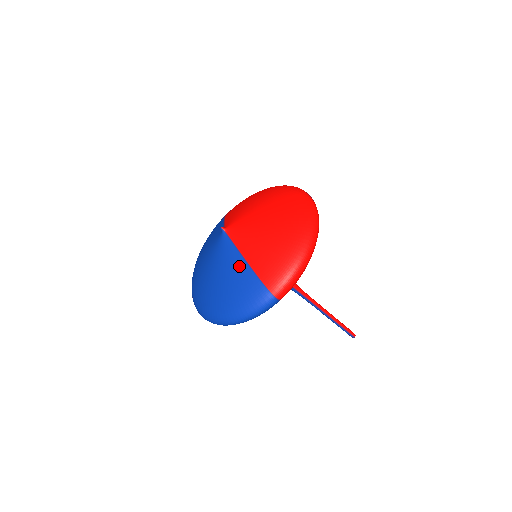
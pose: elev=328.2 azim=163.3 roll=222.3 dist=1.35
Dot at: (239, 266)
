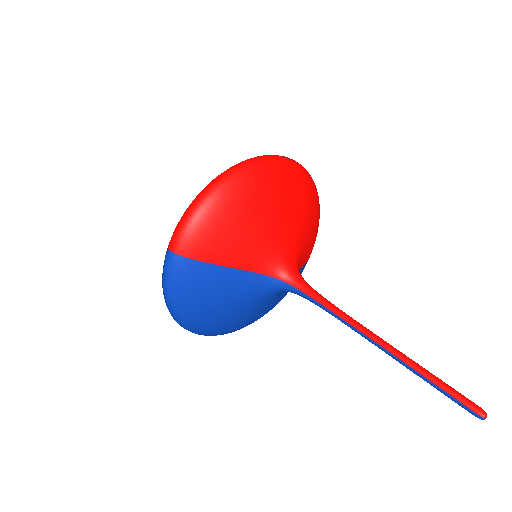
Dot at: occluded
